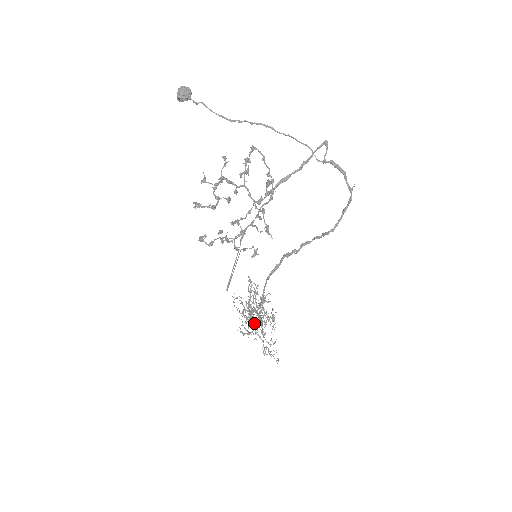
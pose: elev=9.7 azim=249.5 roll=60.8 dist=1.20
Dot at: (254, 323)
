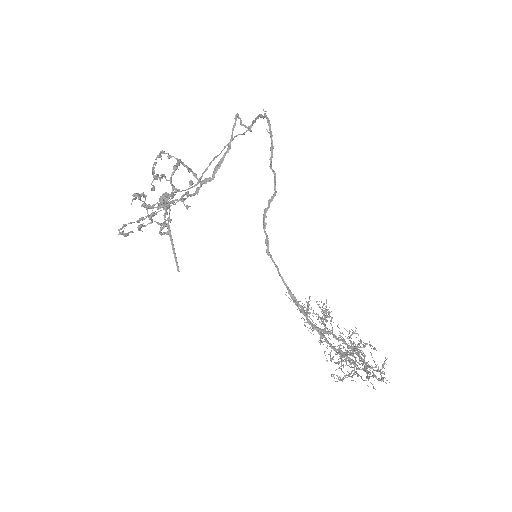
Dot at: (350, 359)
